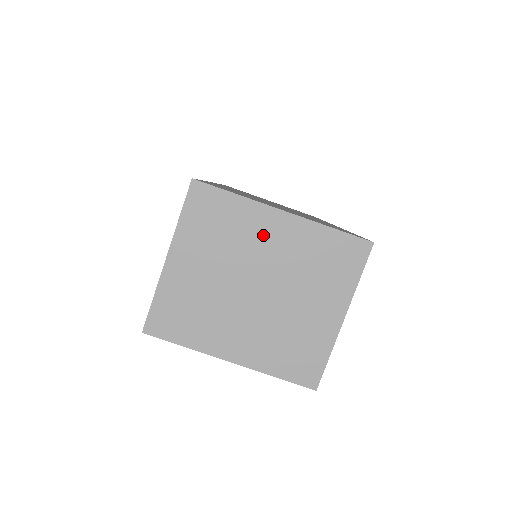
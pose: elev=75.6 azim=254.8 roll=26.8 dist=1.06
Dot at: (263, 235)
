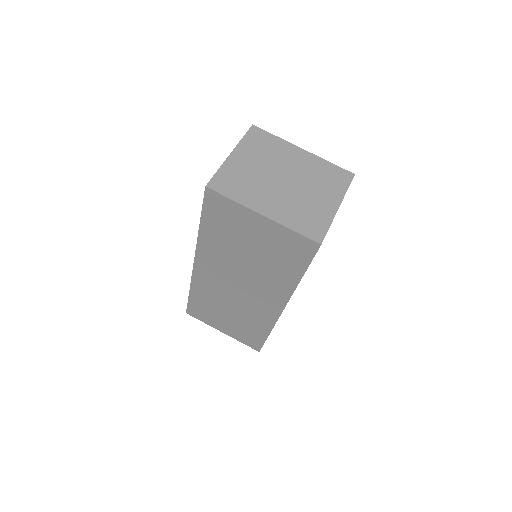
Dot at: (290, 157)
